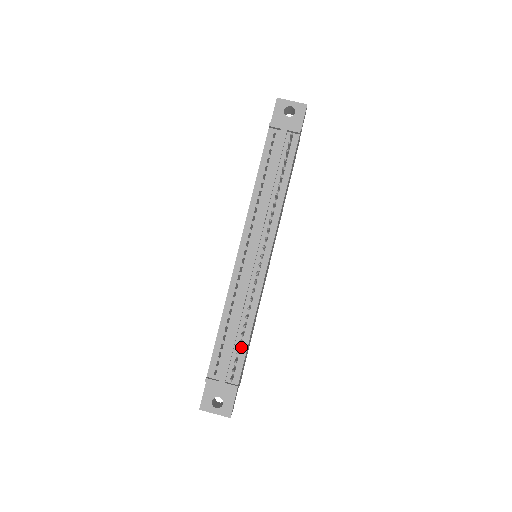
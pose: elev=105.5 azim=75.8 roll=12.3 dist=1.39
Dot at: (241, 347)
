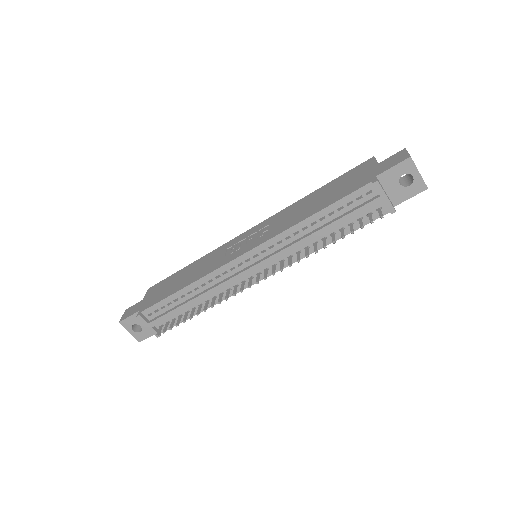
Dot at: occluded
